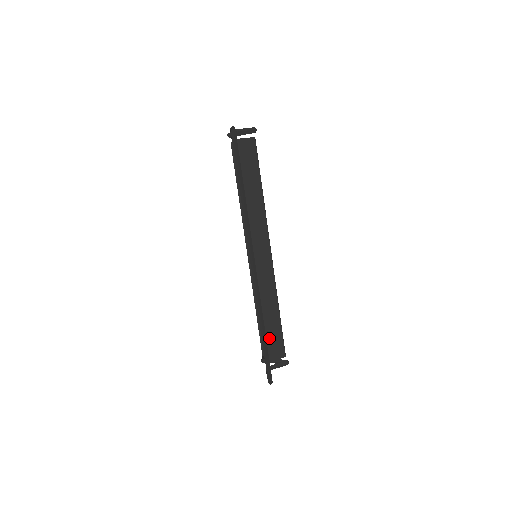
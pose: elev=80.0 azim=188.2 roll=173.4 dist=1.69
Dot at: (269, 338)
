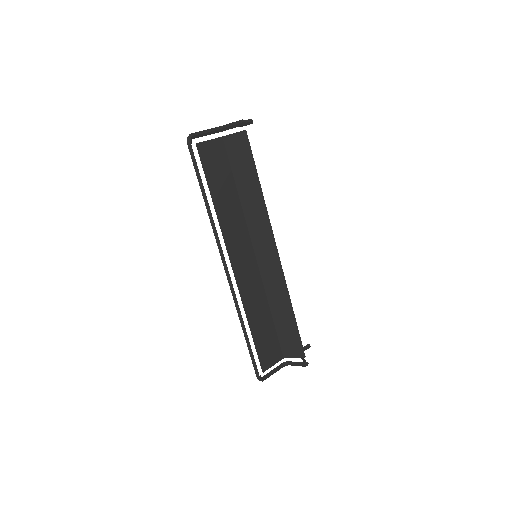
Dot at: (283, 336)
